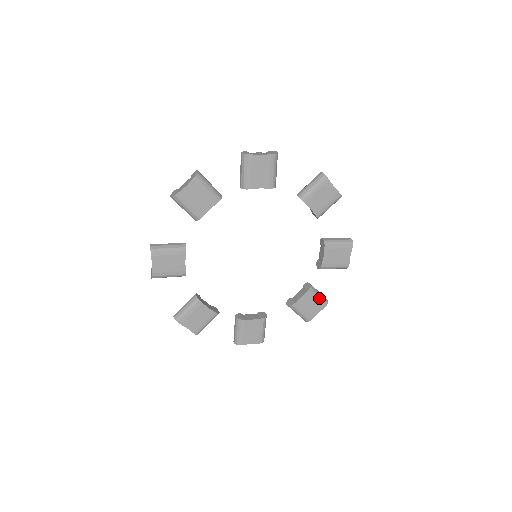
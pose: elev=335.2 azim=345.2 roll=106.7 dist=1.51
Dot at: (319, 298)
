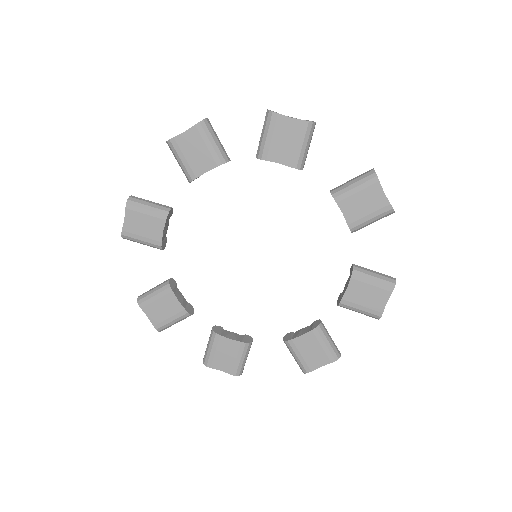
Dot at: (328, 346)
